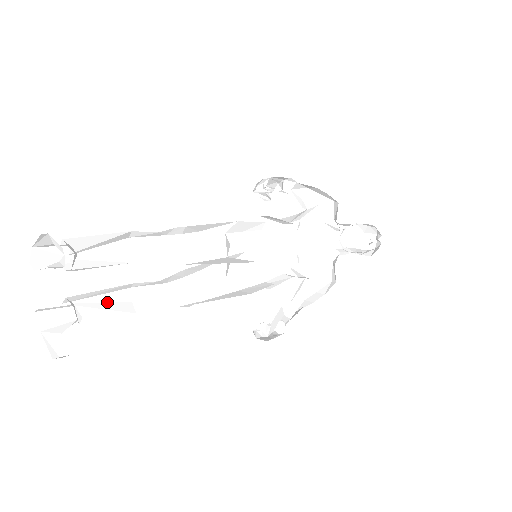
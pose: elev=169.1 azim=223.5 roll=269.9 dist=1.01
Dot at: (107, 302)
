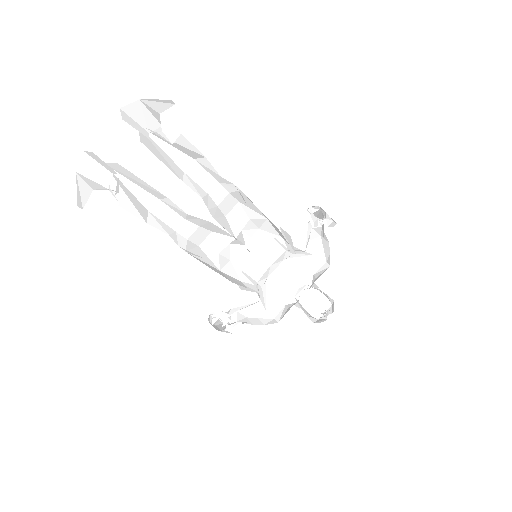
Dot at: (133, 194)
